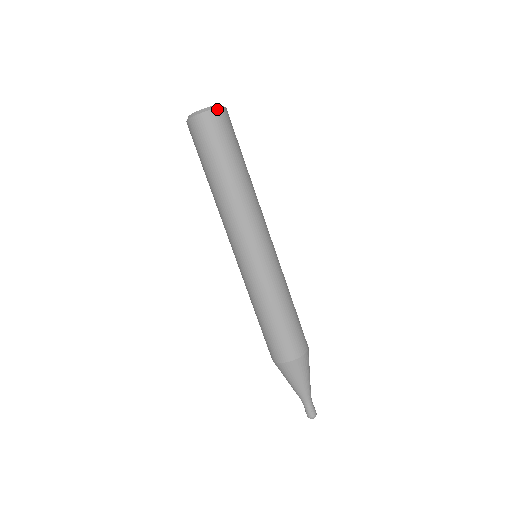
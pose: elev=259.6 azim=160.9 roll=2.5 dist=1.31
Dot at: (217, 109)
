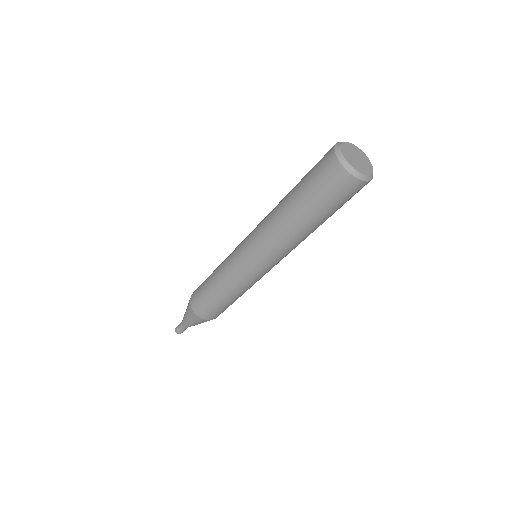
Dot at: (368, 182)
